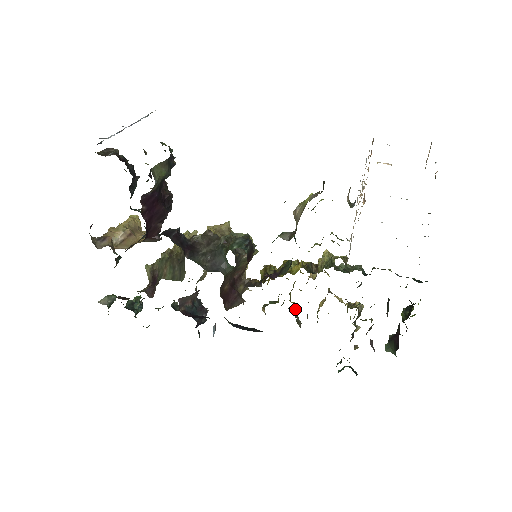
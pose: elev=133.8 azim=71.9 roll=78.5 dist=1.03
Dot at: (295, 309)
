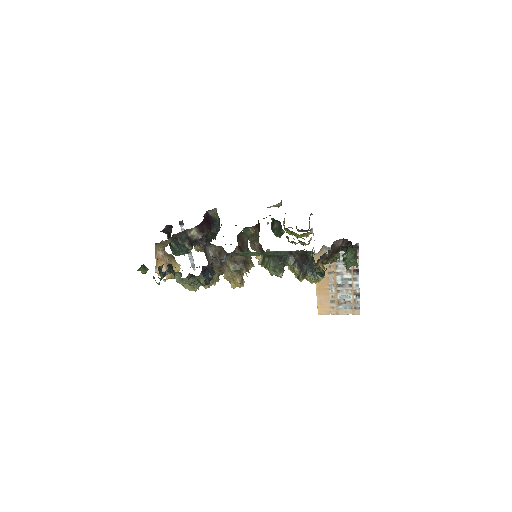
Dot at: occluded
